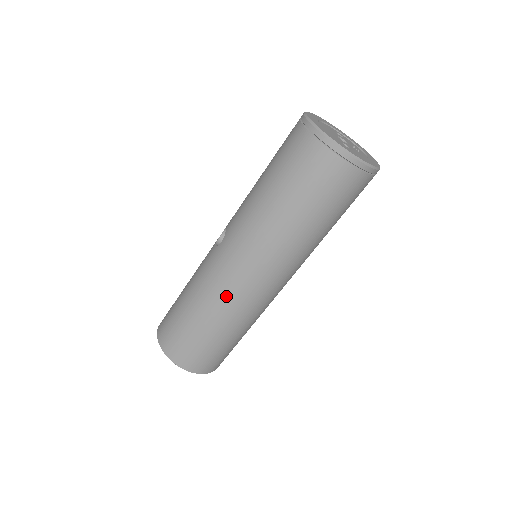
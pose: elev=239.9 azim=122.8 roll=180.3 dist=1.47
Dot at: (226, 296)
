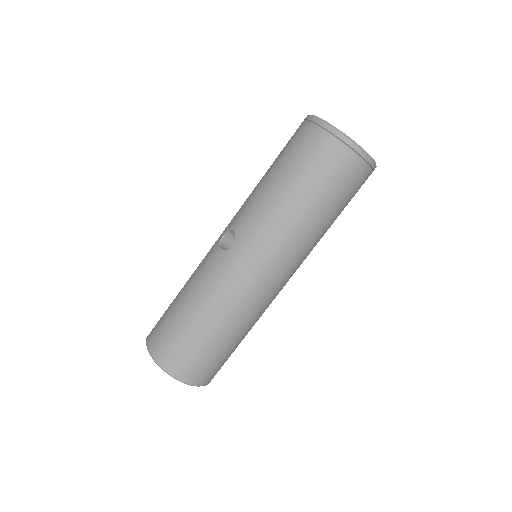
Dot at: (244, 299)
